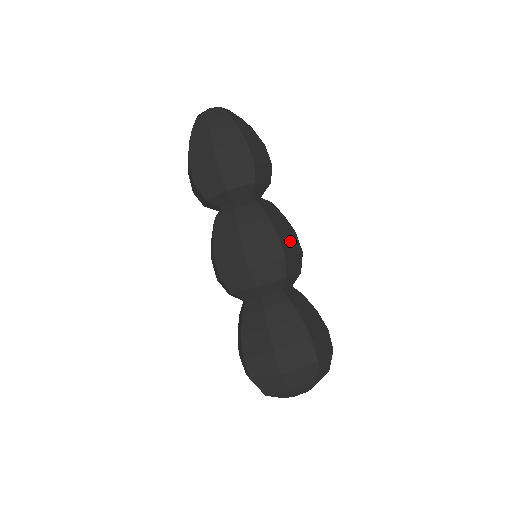
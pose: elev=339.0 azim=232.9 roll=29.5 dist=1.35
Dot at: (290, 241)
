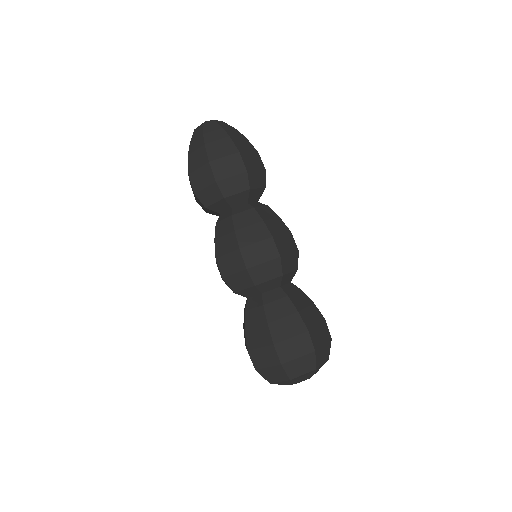
Dot at: (285, 241)
